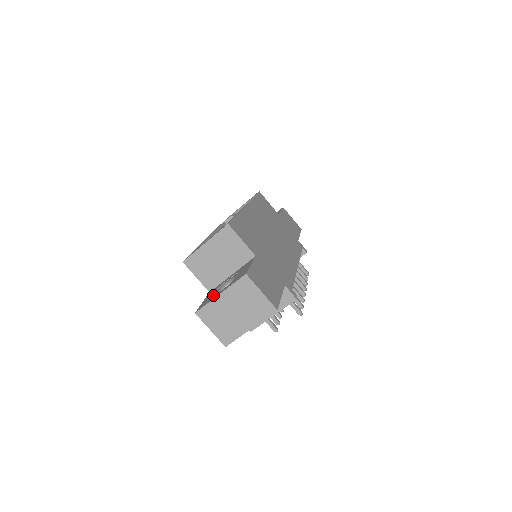
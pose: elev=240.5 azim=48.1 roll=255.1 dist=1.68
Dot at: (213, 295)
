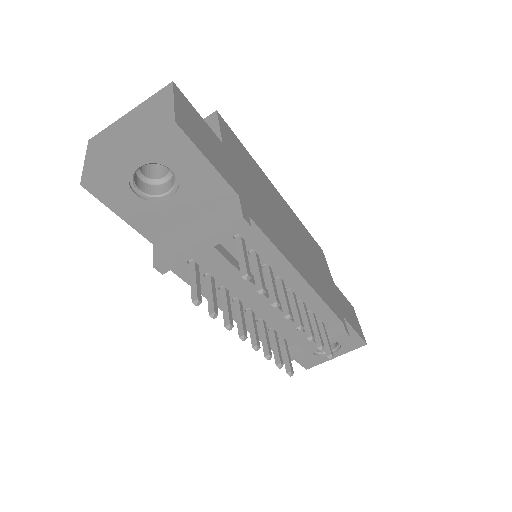
Dot at: occluded
